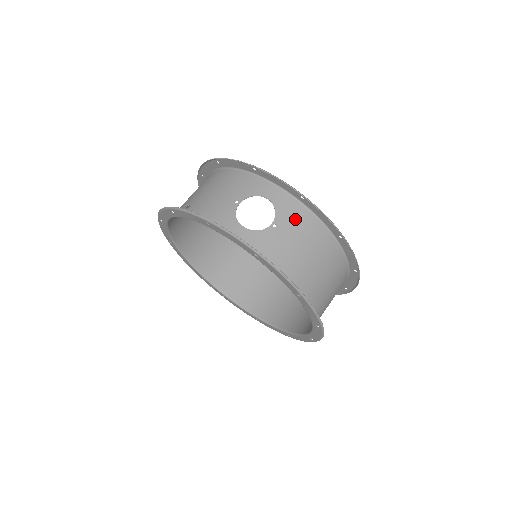
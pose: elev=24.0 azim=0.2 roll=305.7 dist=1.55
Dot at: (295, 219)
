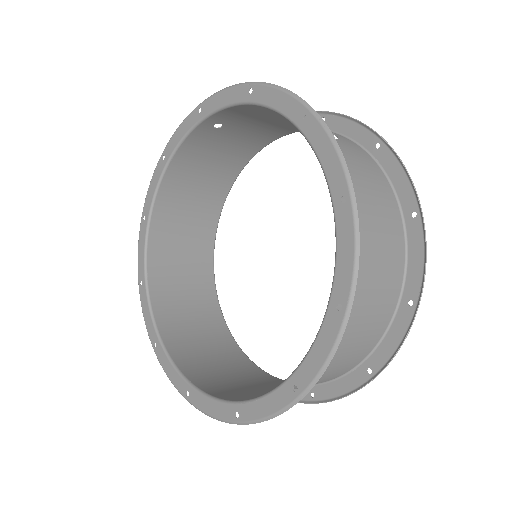
Dot at: (361, 157)
